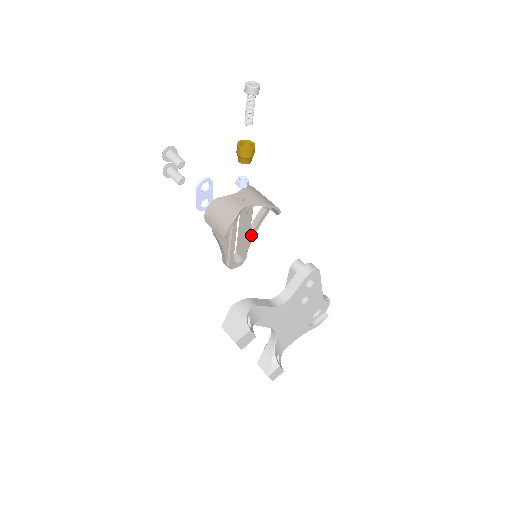
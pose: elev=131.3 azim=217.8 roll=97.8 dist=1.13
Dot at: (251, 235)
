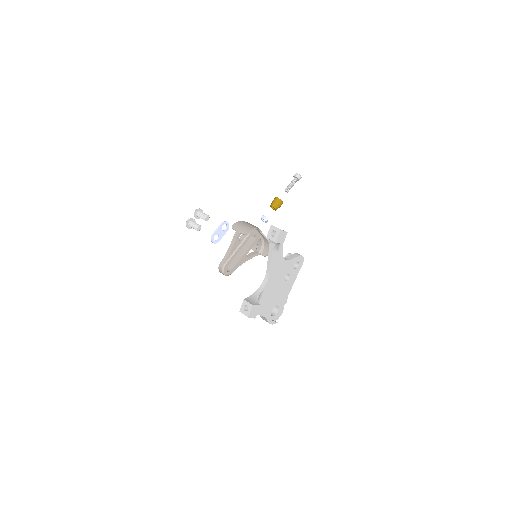
Dot at: (243, 260)
